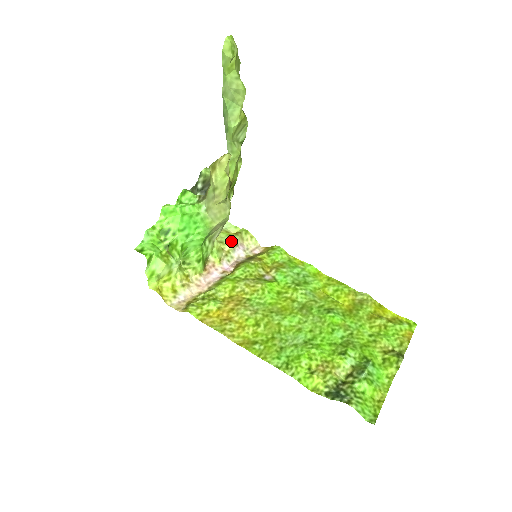
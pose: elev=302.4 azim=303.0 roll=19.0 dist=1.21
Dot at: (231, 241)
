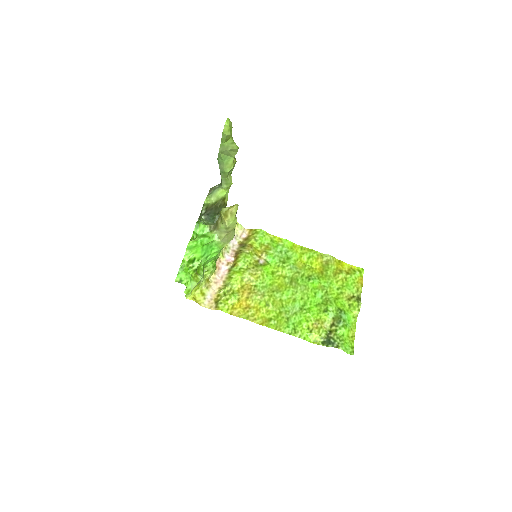
Dot at: occluded
